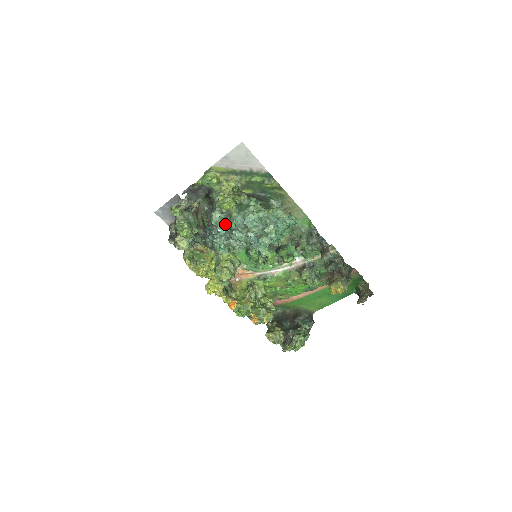
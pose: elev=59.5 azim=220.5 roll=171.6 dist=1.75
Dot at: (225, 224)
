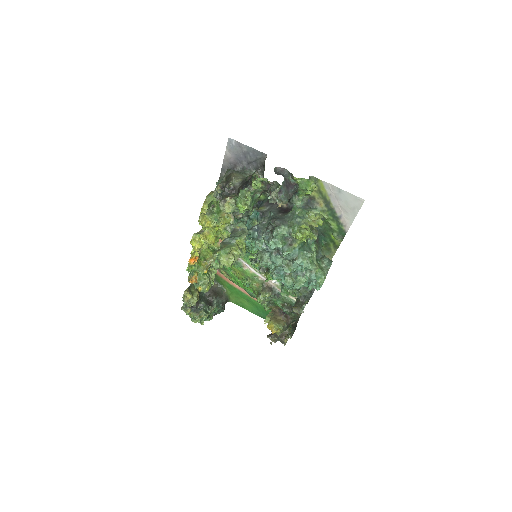
Dot at: (282, 246)
